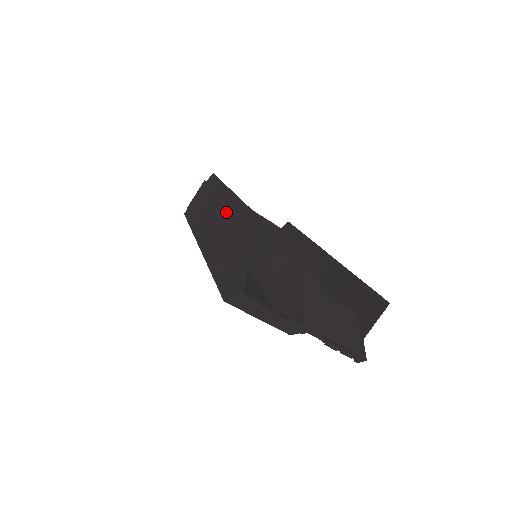
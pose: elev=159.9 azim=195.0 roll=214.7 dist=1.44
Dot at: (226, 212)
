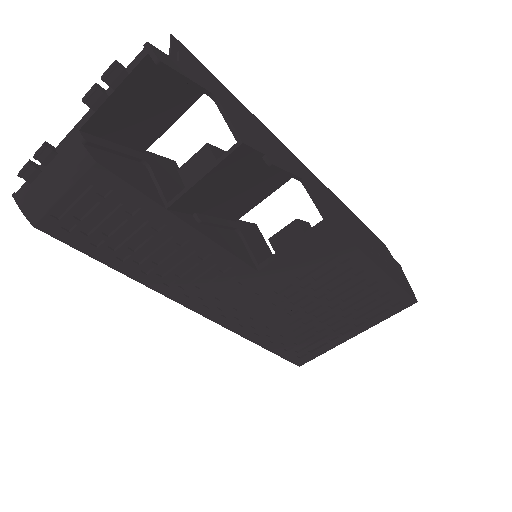
Dot at: occluded
